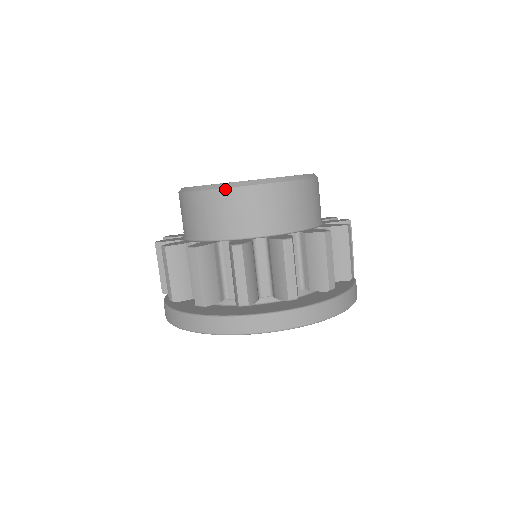
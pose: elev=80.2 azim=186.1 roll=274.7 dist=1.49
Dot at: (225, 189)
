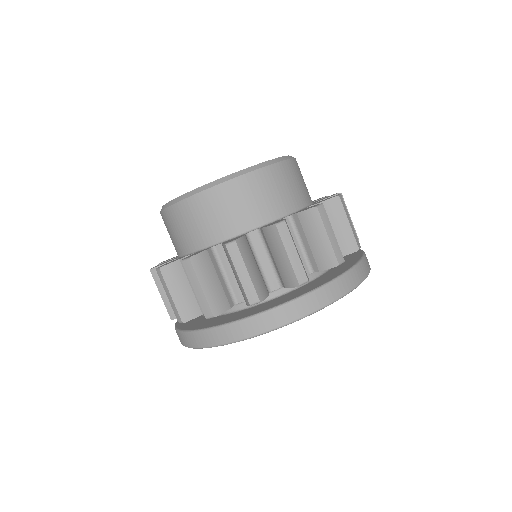
Dot at: (163, 211)
